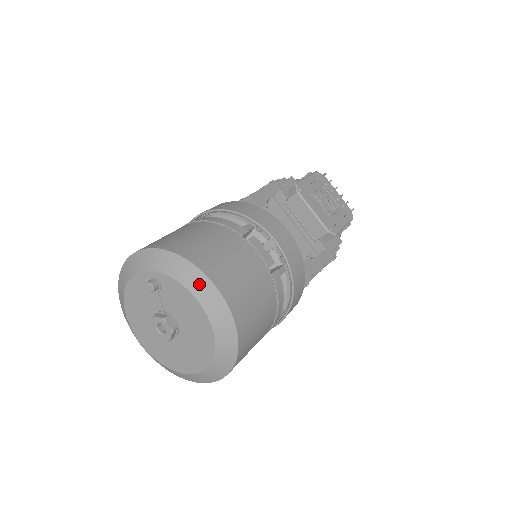
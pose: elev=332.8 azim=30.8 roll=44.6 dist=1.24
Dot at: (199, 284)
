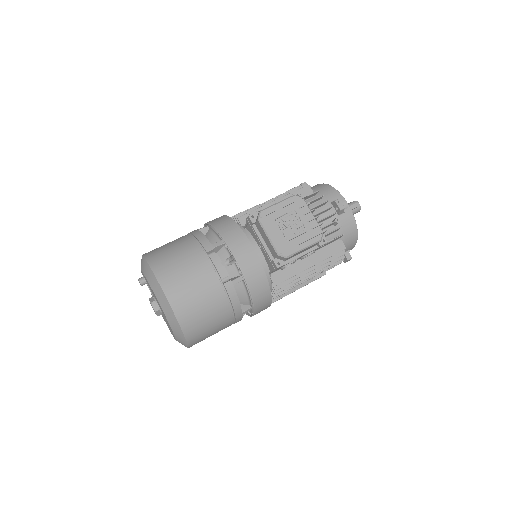
Dot at: (157, 289)
